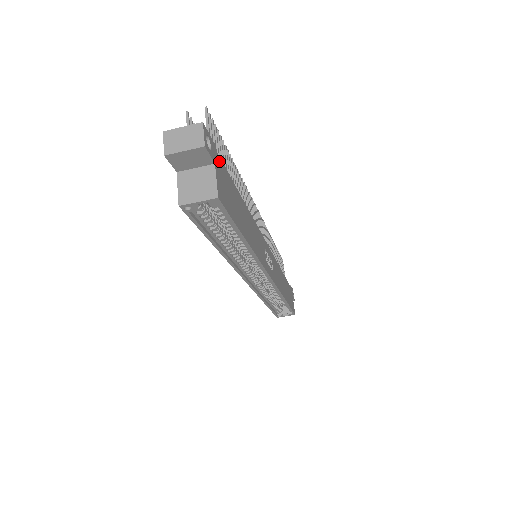
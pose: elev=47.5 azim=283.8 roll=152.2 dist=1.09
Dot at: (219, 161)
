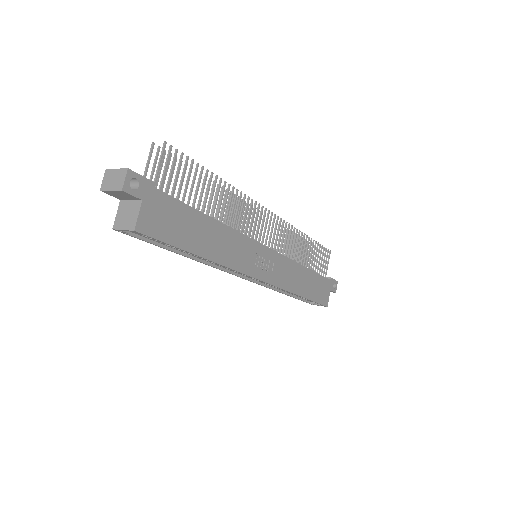
Dot at: (156, 194)
